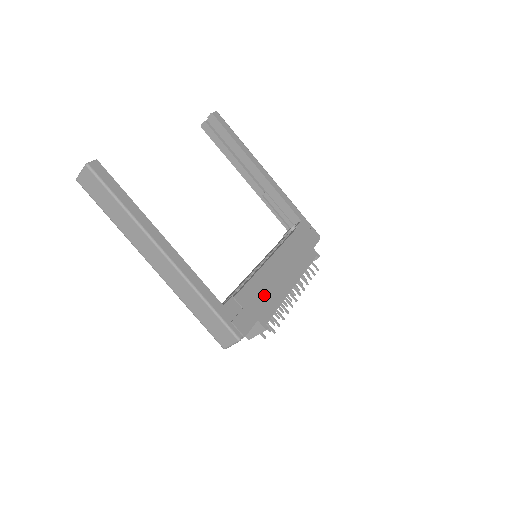
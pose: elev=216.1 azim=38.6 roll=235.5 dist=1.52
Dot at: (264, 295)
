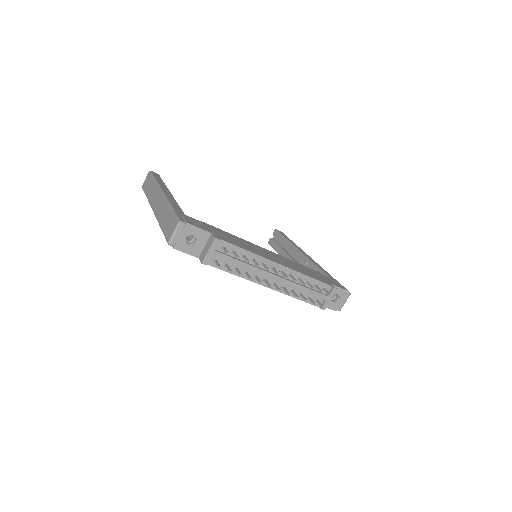
Dot at: (235, 240)
